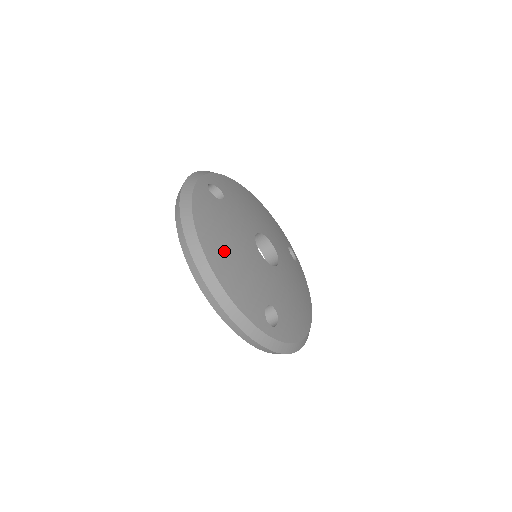
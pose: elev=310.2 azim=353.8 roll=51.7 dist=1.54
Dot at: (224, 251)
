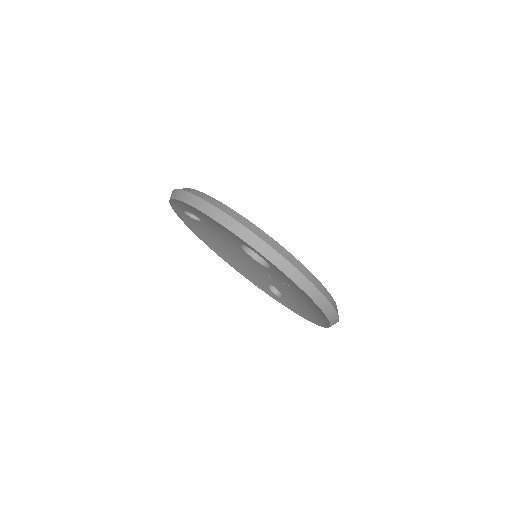
Dot at: occluded
